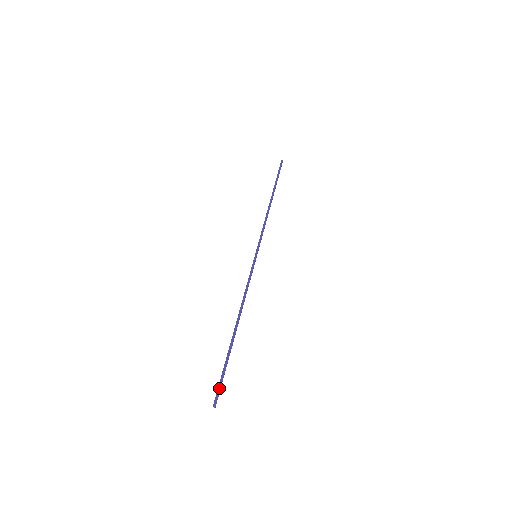
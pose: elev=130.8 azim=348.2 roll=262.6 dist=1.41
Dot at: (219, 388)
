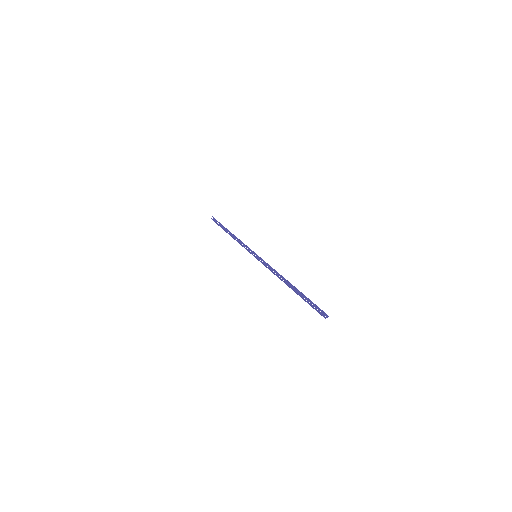
Dot at: (320, 309)
